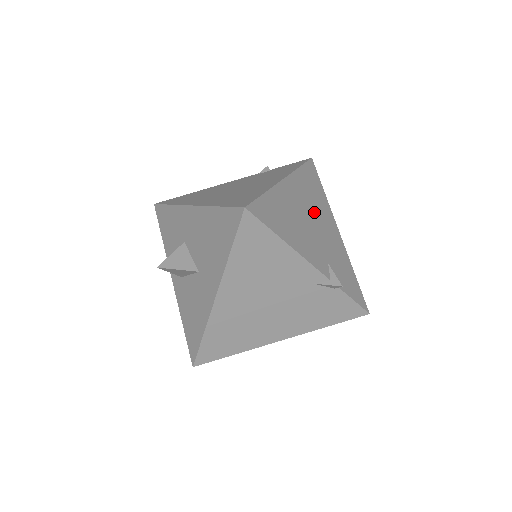
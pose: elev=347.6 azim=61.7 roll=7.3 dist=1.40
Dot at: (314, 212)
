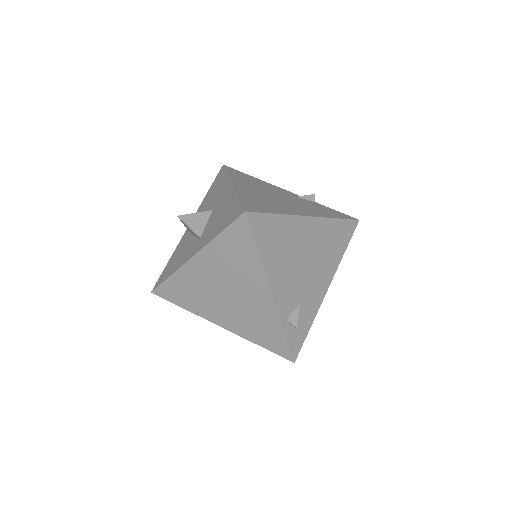
Dot at: occluded
